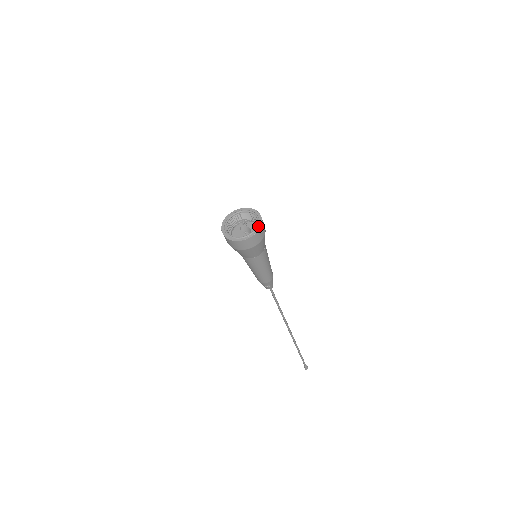
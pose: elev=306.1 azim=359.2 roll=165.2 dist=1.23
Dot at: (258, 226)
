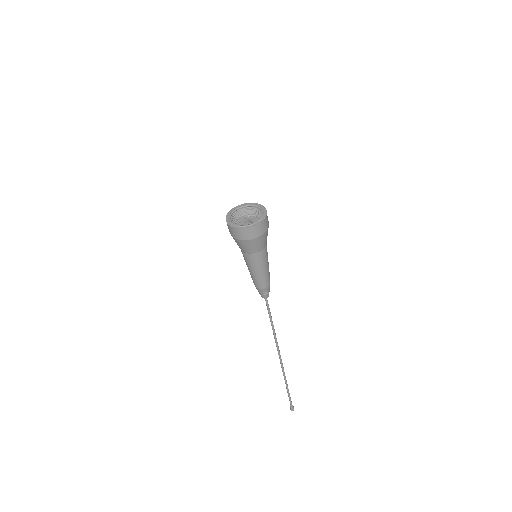
Dot at: (264, 213)
